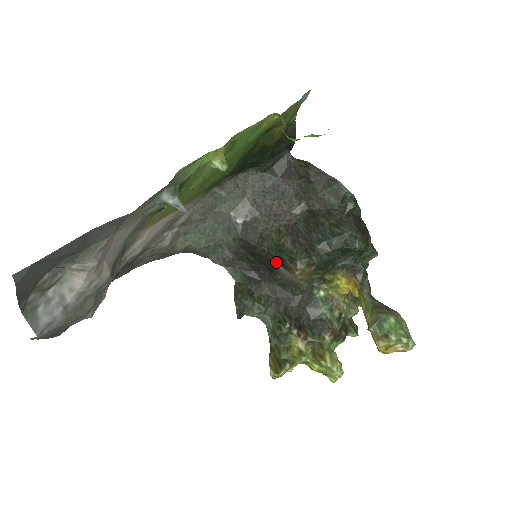
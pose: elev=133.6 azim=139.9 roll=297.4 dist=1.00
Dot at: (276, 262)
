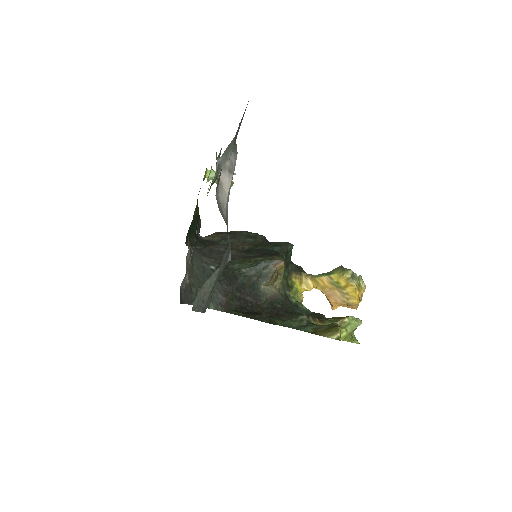
Dot at: (257, 283)
